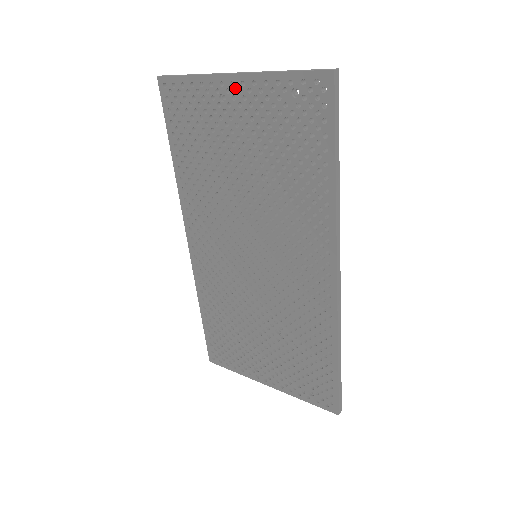
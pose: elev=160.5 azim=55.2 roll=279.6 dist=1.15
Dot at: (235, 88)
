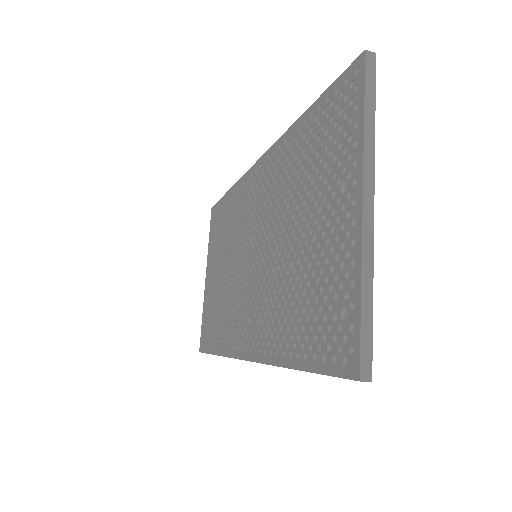
Dot at: (351, 208)
